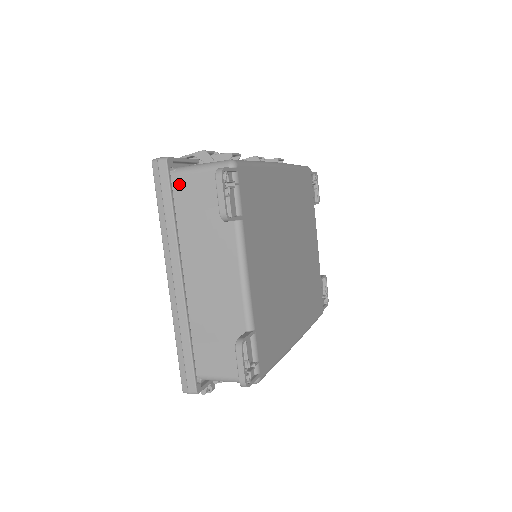
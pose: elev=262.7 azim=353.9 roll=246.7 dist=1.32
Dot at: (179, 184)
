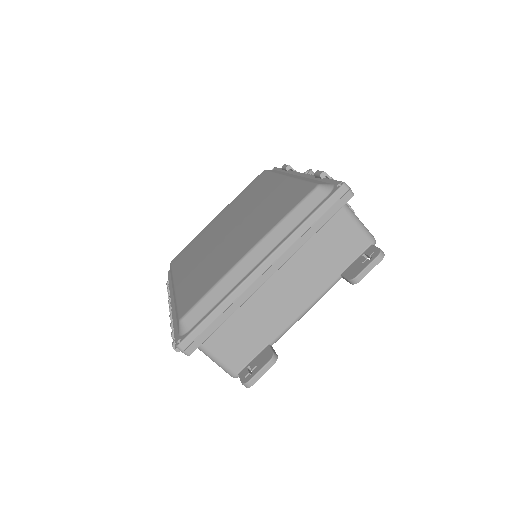
Dot at: (336, 214)
